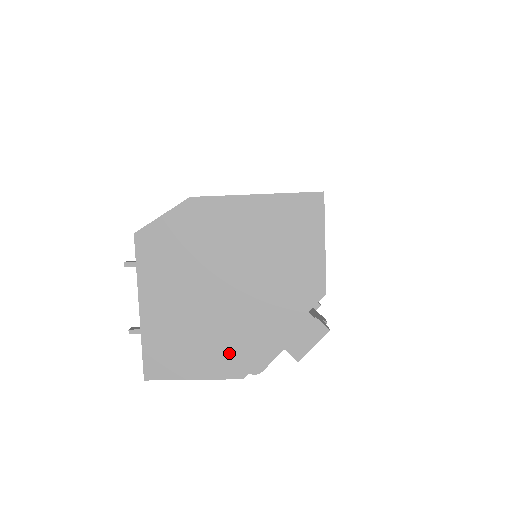
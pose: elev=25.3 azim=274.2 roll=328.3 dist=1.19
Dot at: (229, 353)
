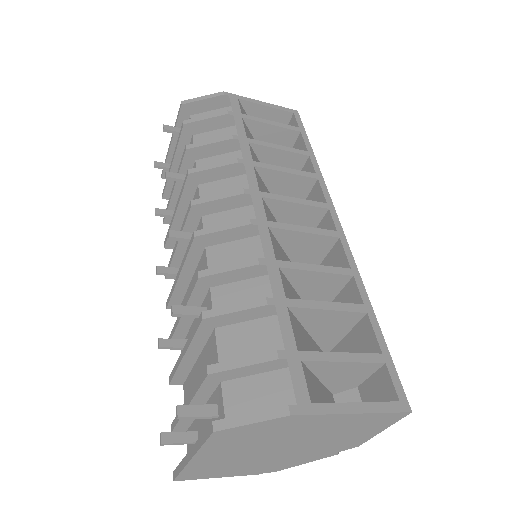
Dot at: (258, 468)
